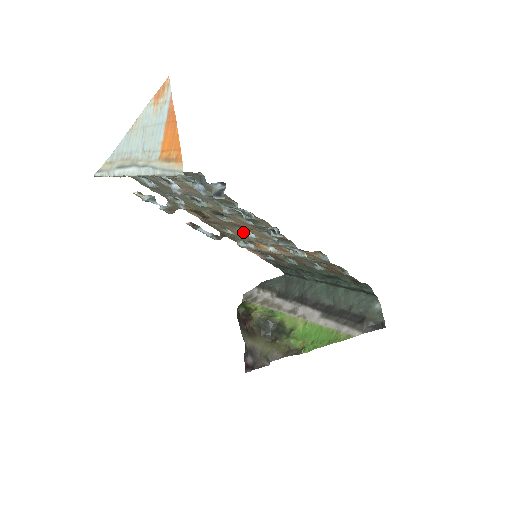
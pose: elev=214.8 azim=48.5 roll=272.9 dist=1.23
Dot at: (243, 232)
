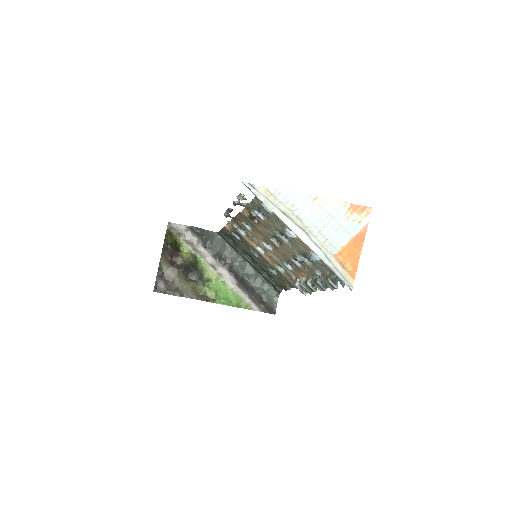
Dot at: (264, 241)
